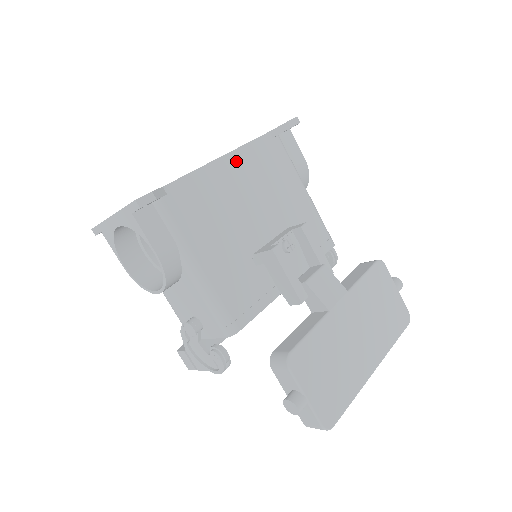
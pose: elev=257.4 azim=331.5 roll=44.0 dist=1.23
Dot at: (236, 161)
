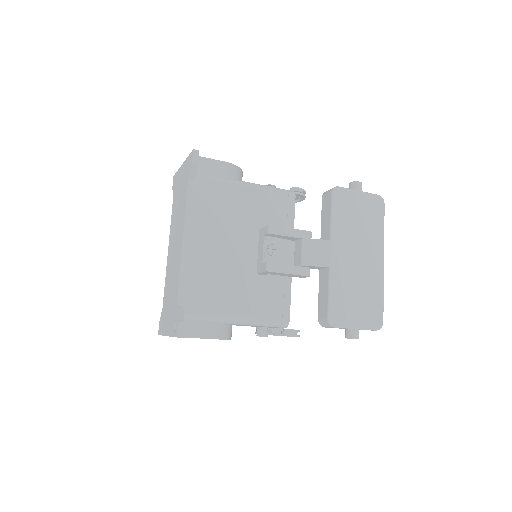
Dot at: (192, 232)
